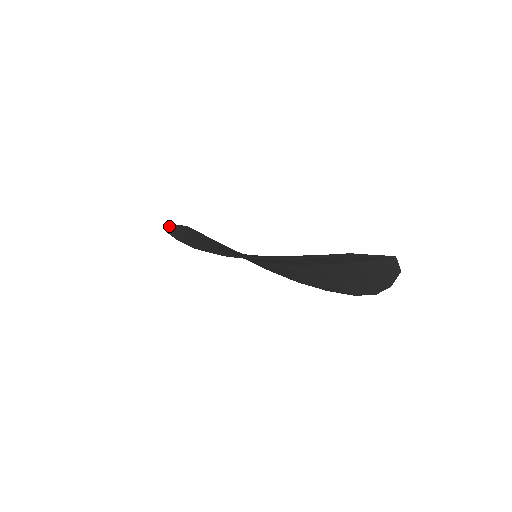
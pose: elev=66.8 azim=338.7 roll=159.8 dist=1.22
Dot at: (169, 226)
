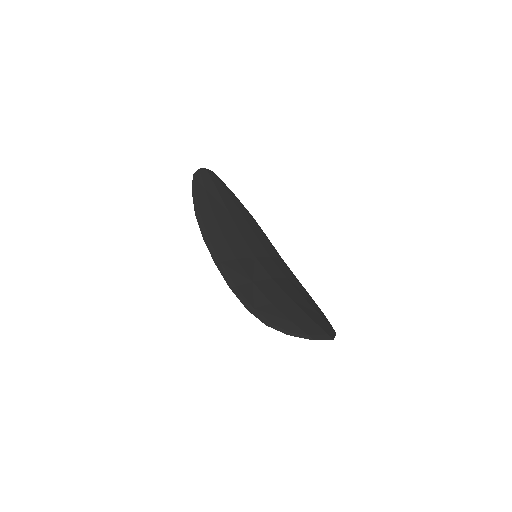
Dot at: (193, 181)
